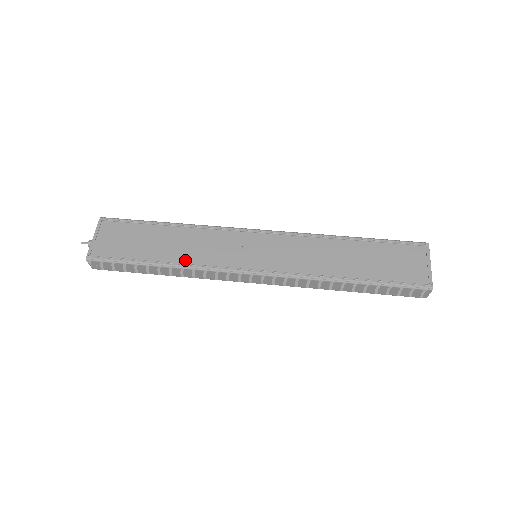
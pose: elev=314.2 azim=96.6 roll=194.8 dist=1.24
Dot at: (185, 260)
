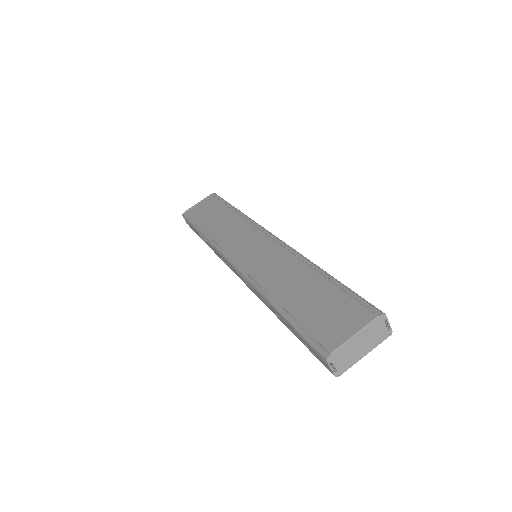
Dot at: (214, 236)
